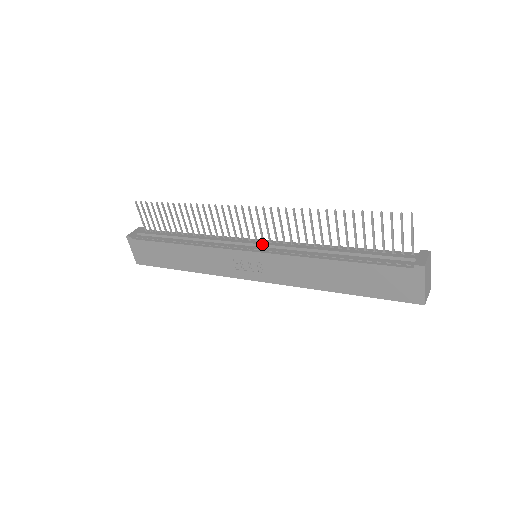
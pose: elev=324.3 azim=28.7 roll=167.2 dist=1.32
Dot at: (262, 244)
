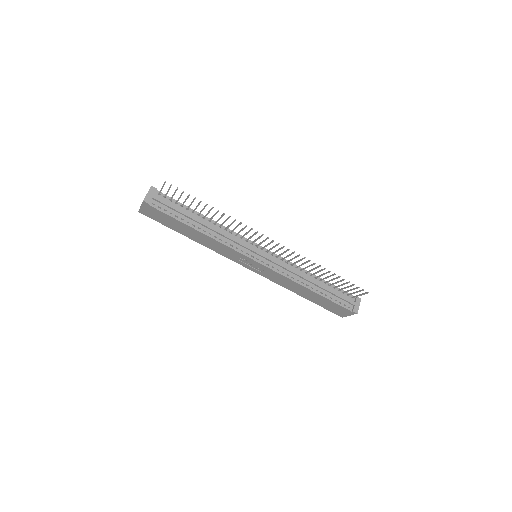
Dot at: (268, 259)
